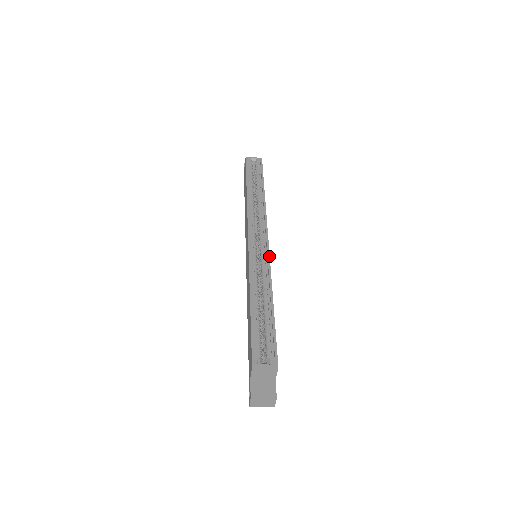
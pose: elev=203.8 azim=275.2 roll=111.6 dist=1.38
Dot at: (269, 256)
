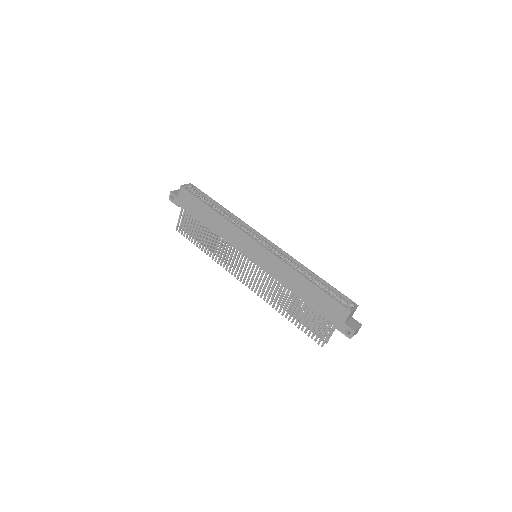
Dot at: occluded
